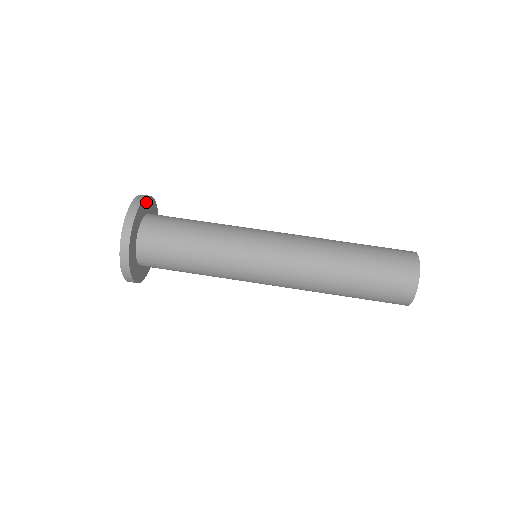
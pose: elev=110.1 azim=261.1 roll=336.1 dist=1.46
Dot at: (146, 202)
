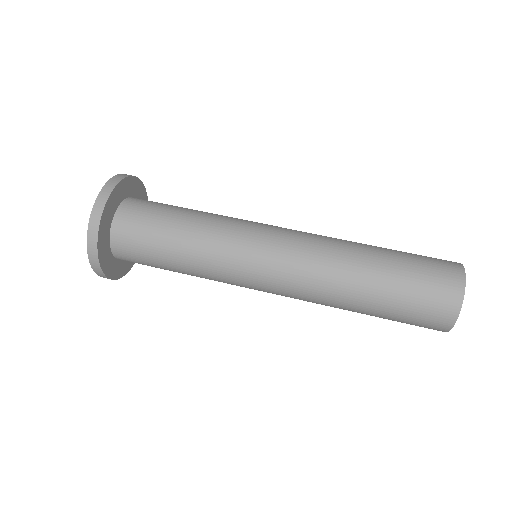
Dot at: (121, 187)
